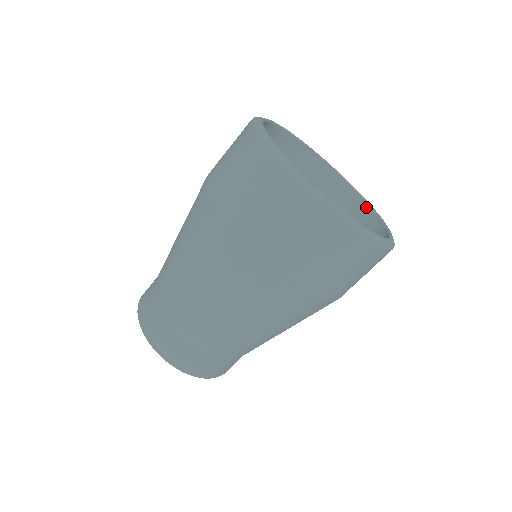
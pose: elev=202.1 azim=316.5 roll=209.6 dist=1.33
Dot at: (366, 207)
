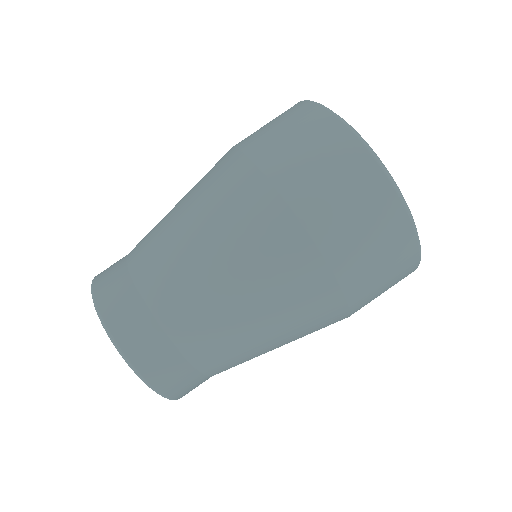
Dot at: occluded
